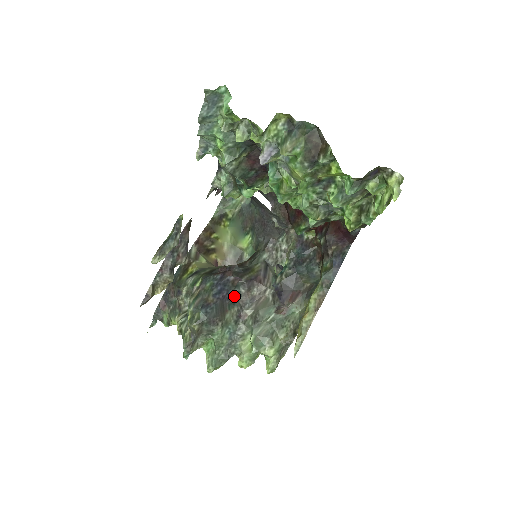
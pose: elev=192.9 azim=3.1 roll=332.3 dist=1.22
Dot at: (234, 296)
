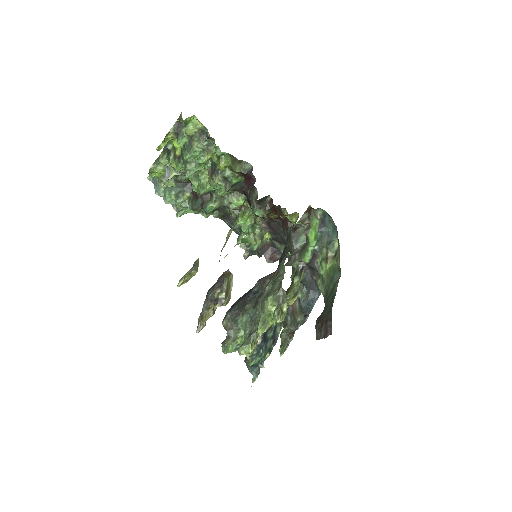
Dot at: (254, 293)
